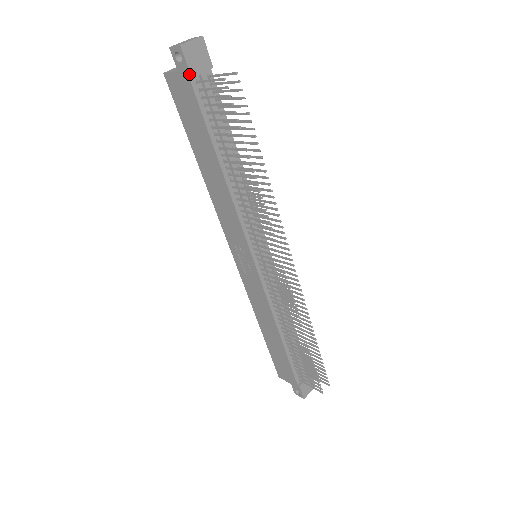
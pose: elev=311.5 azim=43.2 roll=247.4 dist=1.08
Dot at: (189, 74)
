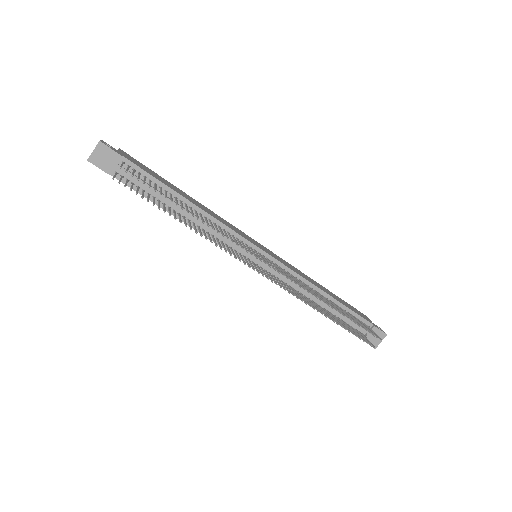
Dot at: occluded
